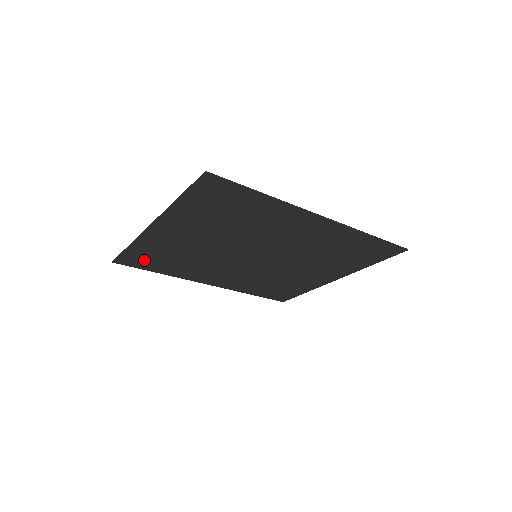
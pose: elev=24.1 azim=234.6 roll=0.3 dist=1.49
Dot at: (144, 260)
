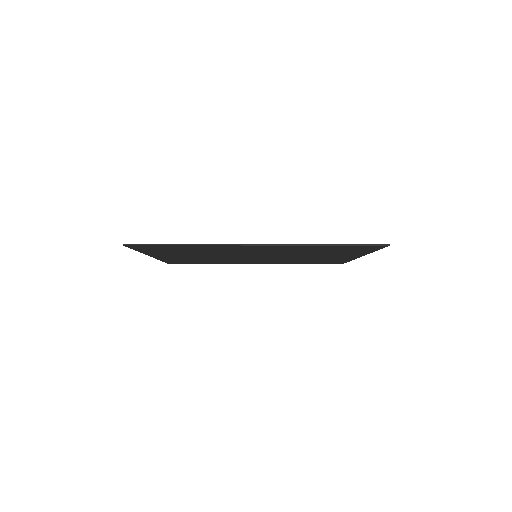
Dot at: occluded
